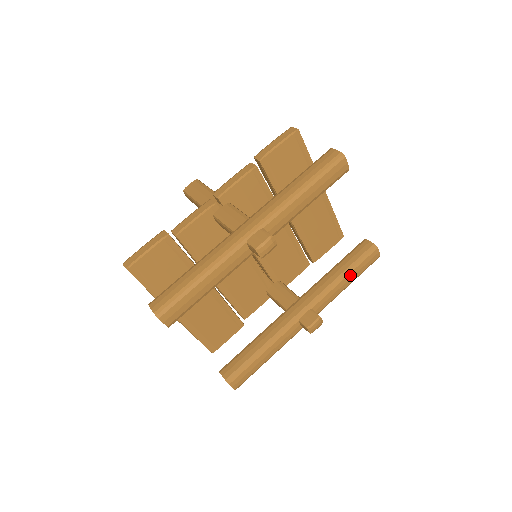
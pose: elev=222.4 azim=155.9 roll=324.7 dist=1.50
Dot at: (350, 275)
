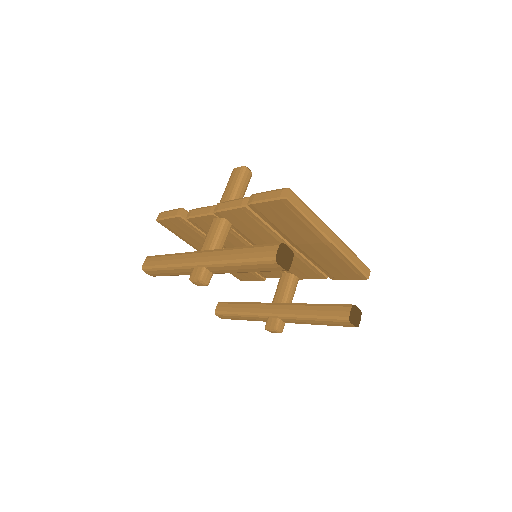
Dot at: (318, 321)
